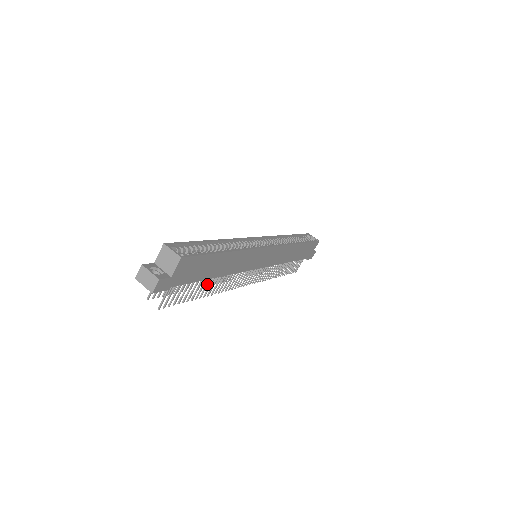
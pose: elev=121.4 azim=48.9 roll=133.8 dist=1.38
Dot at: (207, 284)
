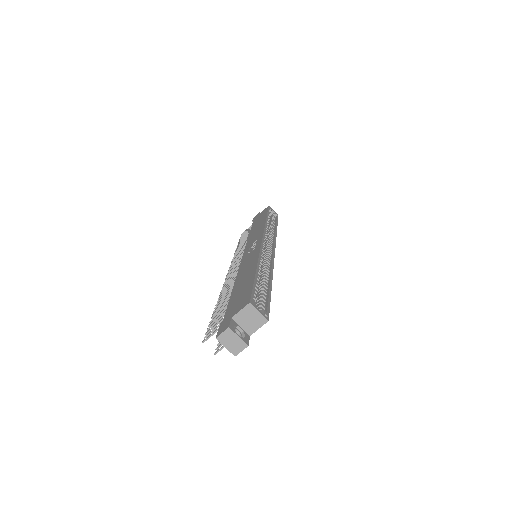
Dot at: occluded
